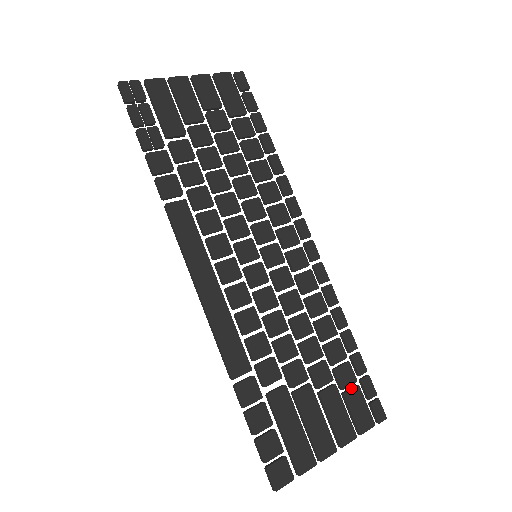
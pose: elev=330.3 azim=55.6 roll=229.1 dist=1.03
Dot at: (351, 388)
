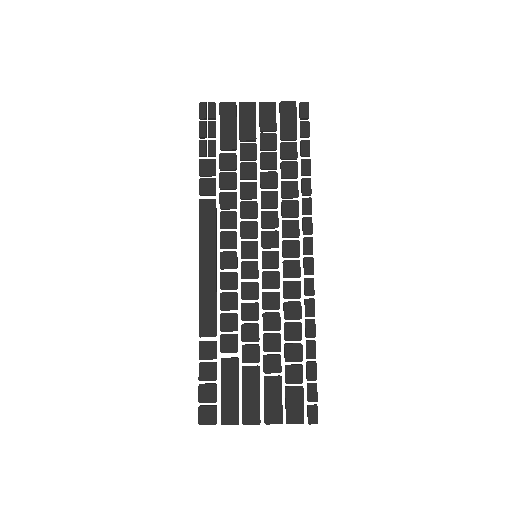
Dot at: (295, 386)
